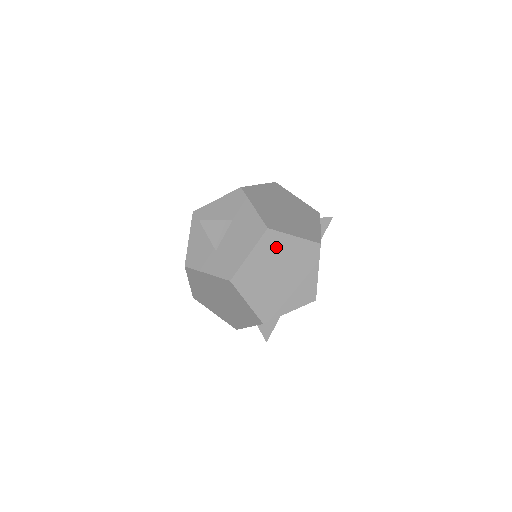
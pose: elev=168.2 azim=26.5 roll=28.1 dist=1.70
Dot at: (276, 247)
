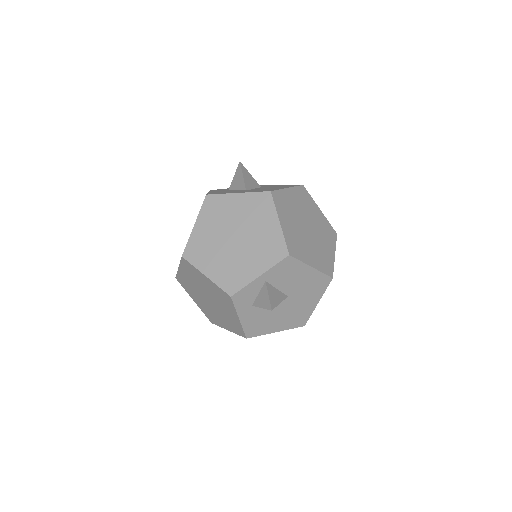
Dot at: (307, 203)
